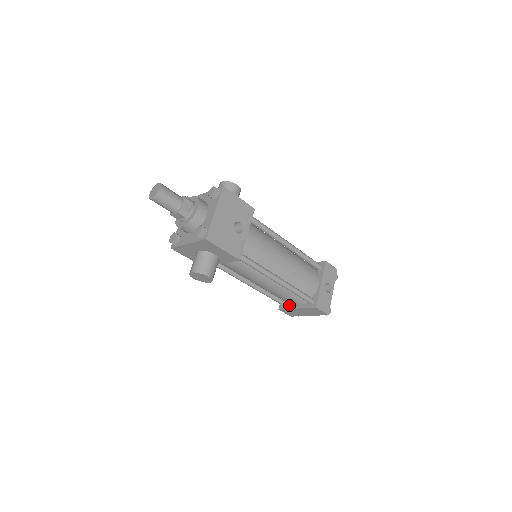
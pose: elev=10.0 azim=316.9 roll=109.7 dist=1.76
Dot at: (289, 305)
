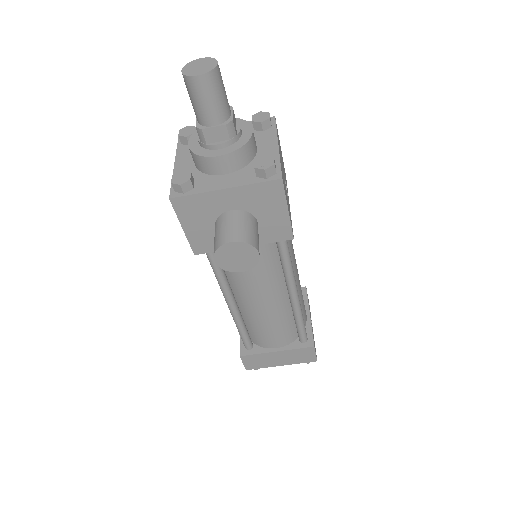
Dot at: (260, 348)
